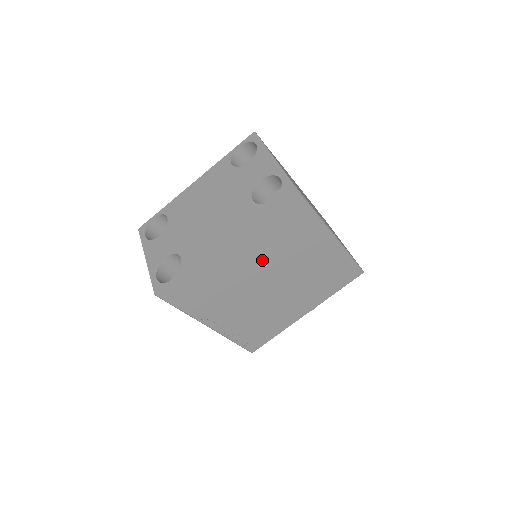
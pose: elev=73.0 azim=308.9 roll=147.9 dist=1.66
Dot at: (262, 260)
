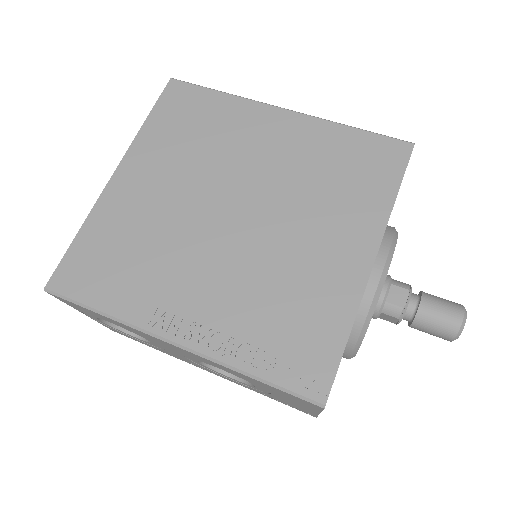
Dot at: (193, 180)
